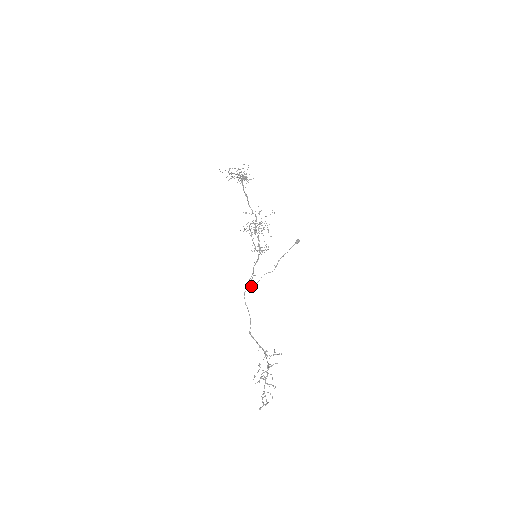
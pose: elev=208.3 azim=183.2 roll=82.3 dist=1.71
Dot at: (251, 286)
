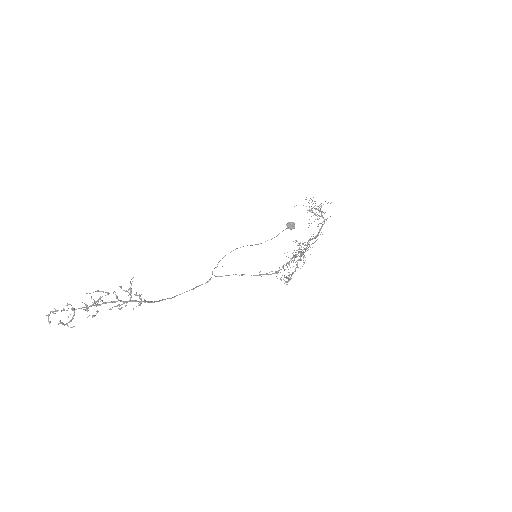
Dot at: (215, 267)
